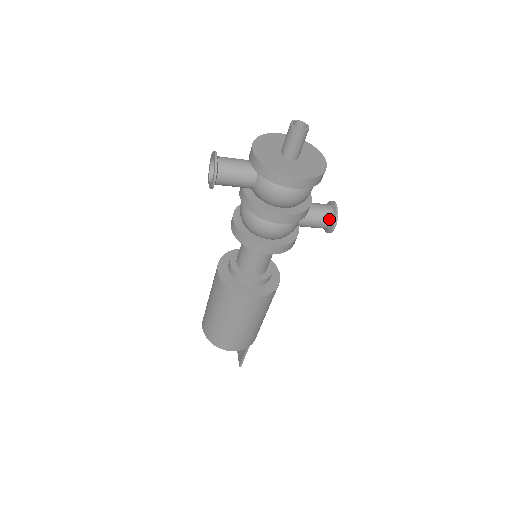
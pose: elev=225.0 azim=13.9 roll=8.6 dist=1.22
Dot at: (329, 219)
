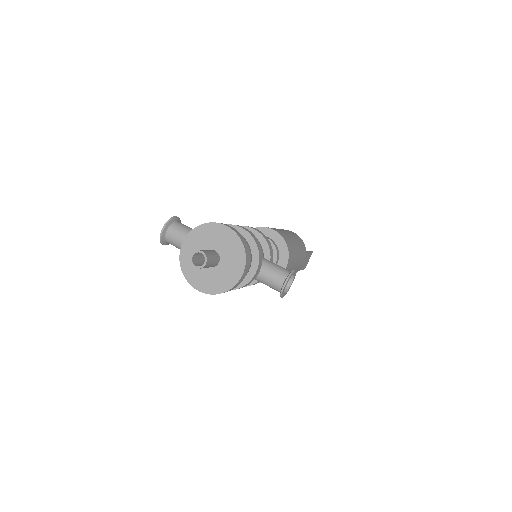
Dot at: (277, 290)
